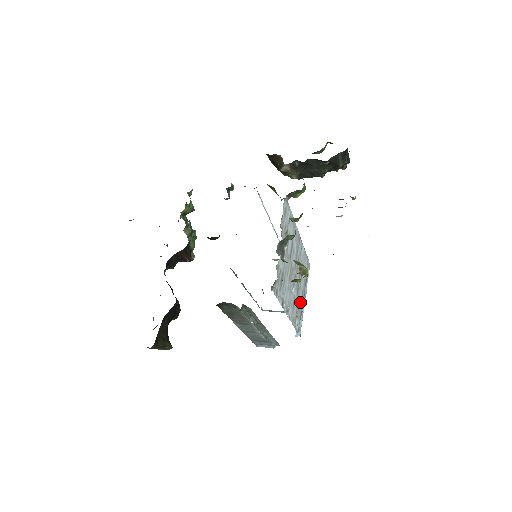
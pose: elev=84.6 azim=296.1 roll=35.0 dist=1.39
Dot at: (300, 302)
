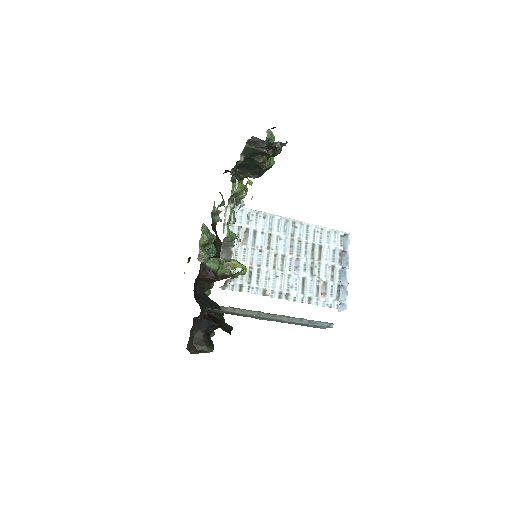
Dot at: (329, 278)
